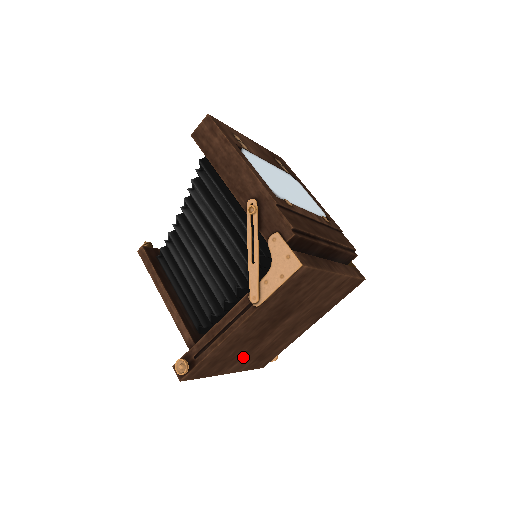
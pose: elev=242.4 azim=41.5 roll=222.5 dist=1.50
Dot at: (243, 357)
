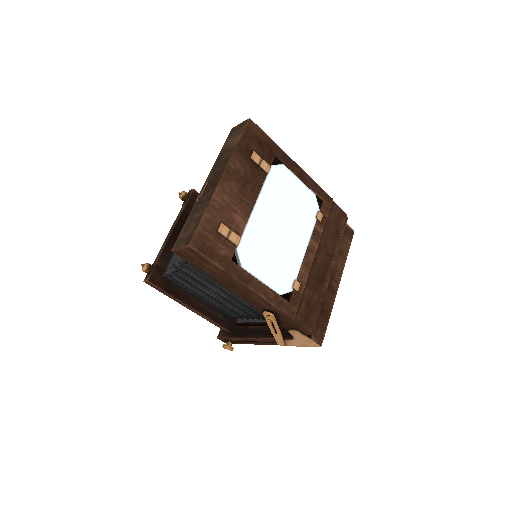
Dot at: occluded
